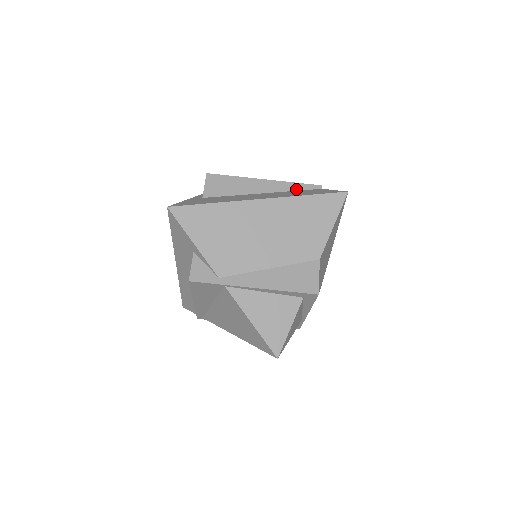
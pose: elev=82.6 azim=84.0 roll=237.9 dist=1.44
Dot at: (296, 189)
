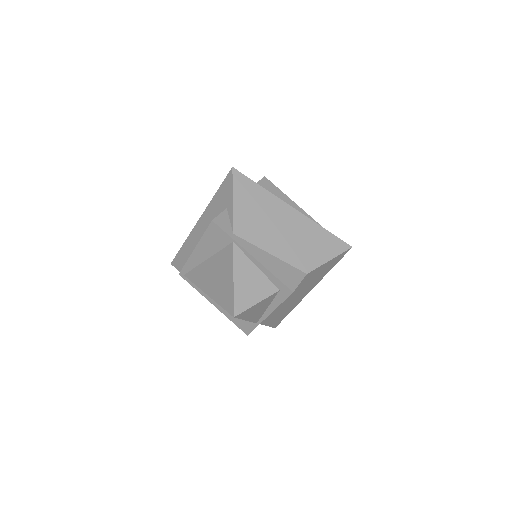
Dot at: occluded
